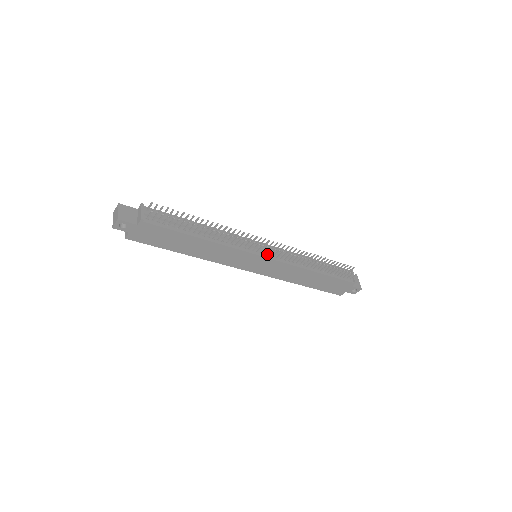
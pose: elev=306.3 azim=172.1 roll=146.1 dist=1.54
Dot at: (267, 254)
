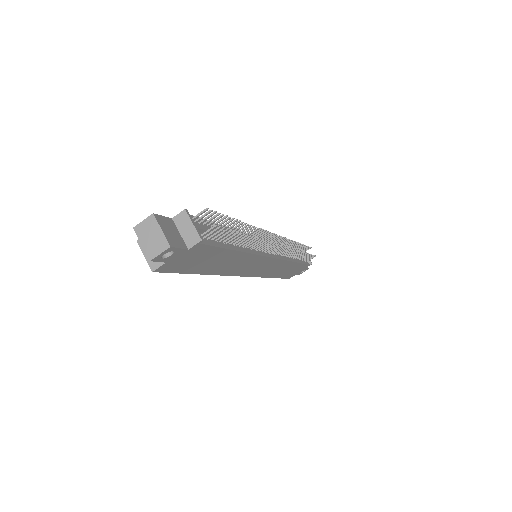
Dot at: (273, 253)
